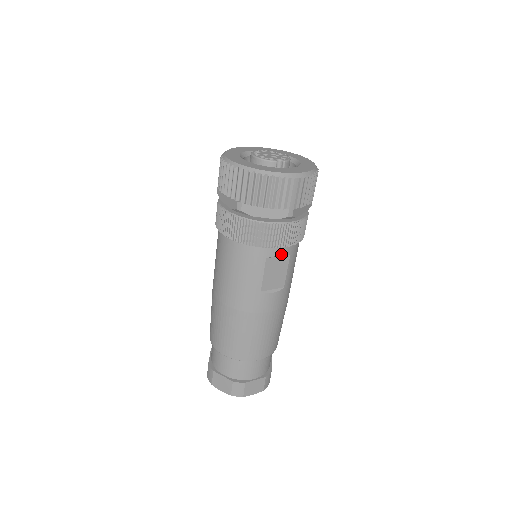
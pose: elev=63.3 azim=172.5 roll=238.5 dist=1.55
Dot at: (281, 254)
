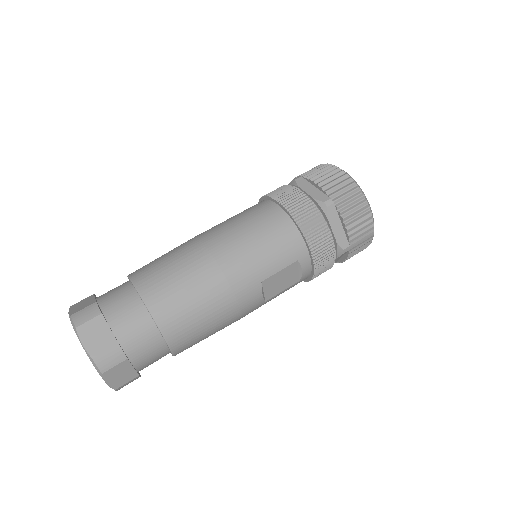
Dot at: (303, 271)
